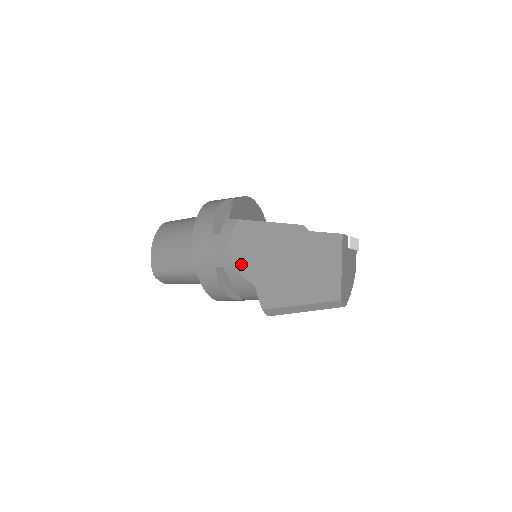
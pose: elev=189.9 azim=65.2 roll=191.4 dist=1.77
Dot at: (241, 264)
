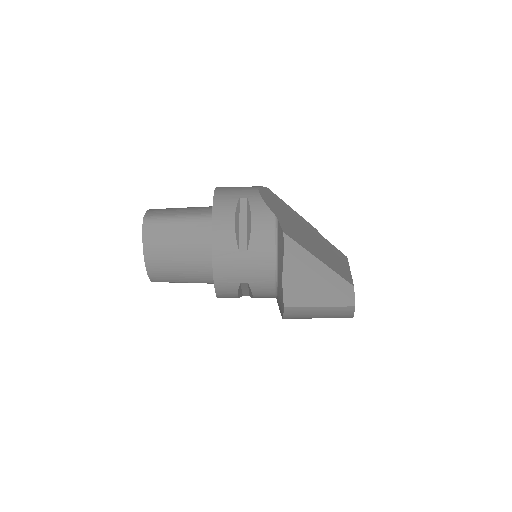
Dot at: (267, 201)
